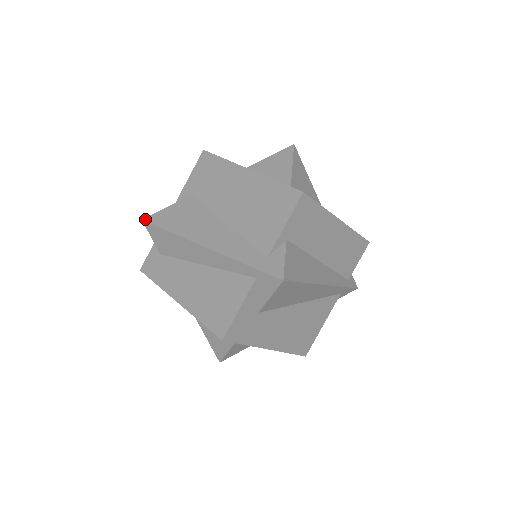
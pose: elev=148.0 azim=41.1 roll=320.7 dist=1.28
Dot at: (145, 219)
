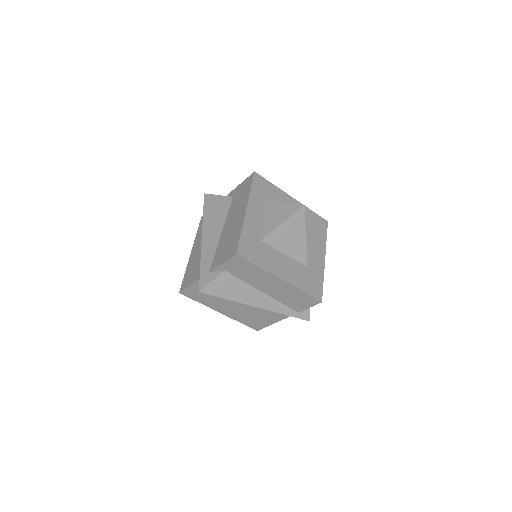
Dot at: (205, 194)
